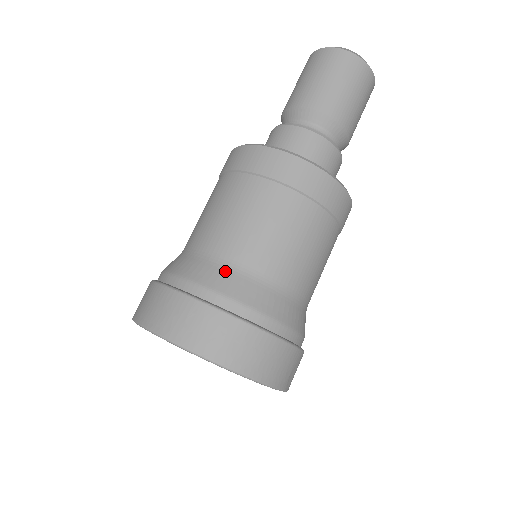
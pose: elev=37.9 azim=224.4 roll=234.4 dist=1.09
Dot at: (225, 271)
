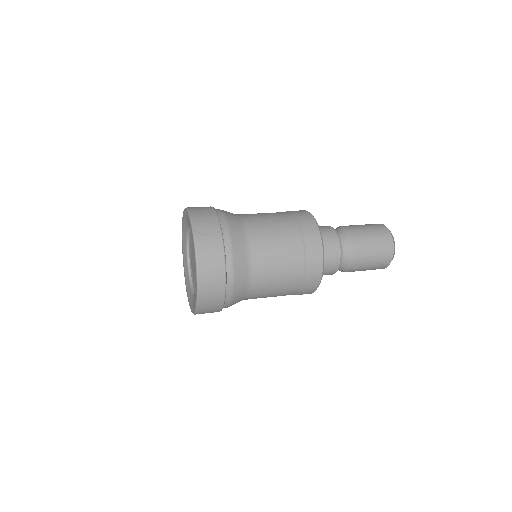
Dot at: (245, 288)
